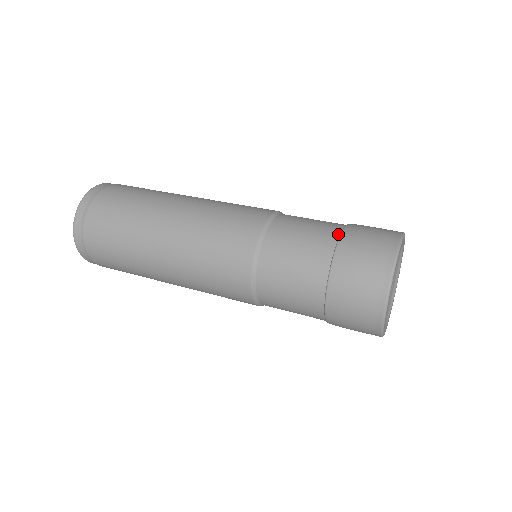
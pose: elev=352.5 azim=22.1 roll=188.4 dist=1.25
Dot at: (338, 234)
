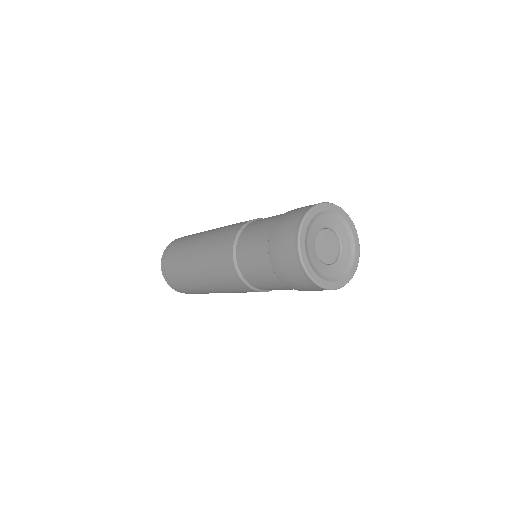
Dot at: occluded
